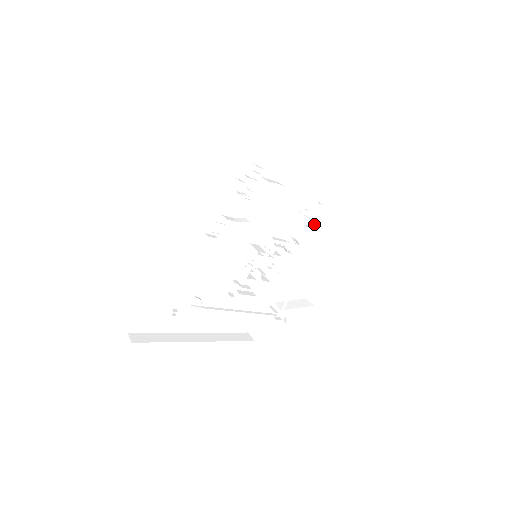
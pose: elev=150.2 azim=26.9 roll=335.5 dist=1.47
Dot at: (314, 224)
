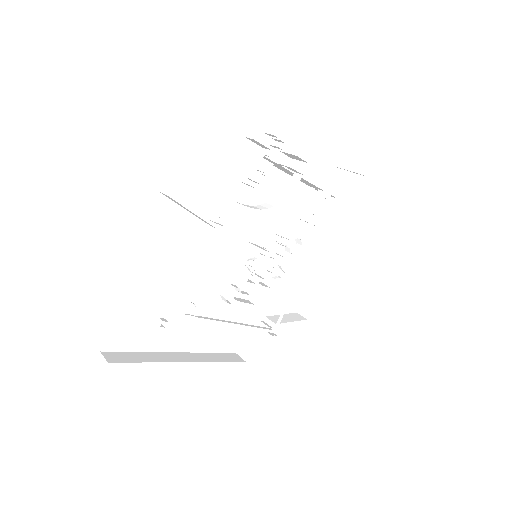
Dot at: (311, 225)
